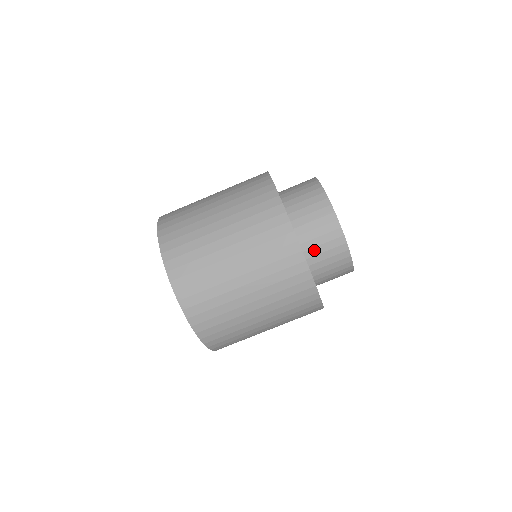
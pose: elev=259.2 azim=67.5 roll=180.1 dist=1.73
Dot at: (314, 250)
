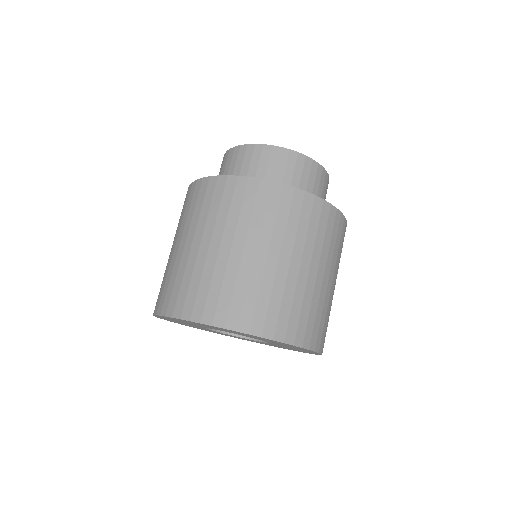
Dot at: (267, 179)
